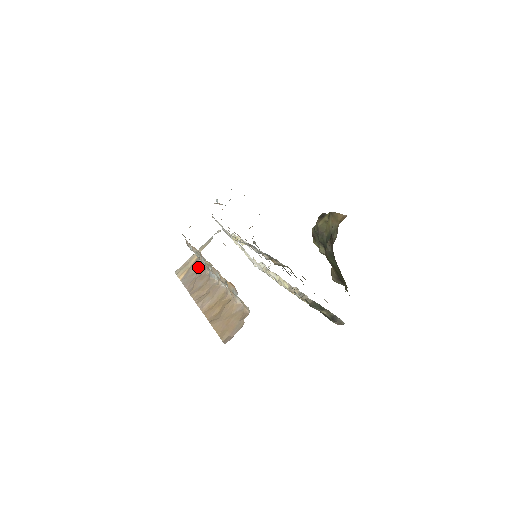
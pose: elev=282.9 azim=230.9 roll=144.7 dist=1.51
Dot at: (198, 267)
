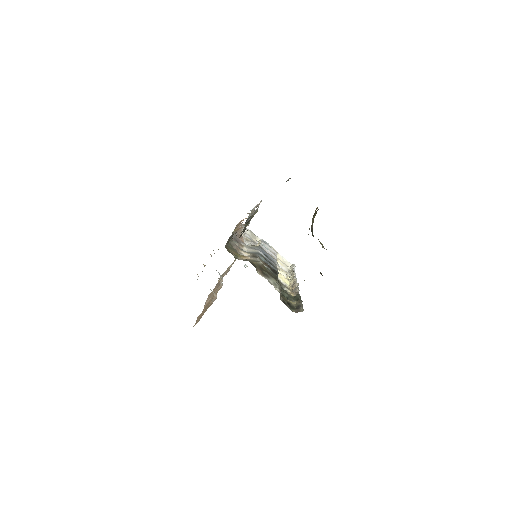
Dot at: occluded
